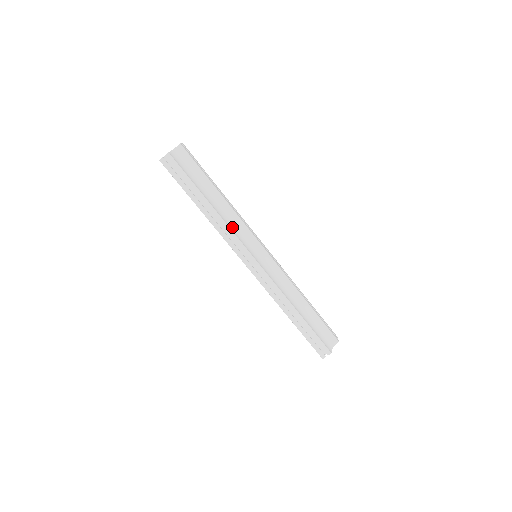
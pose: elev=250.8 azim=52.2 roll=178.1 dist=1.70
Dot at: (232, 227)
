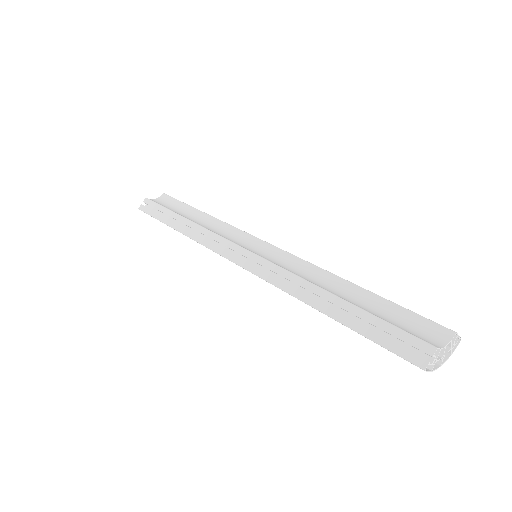
Dot at: (215, 232)
